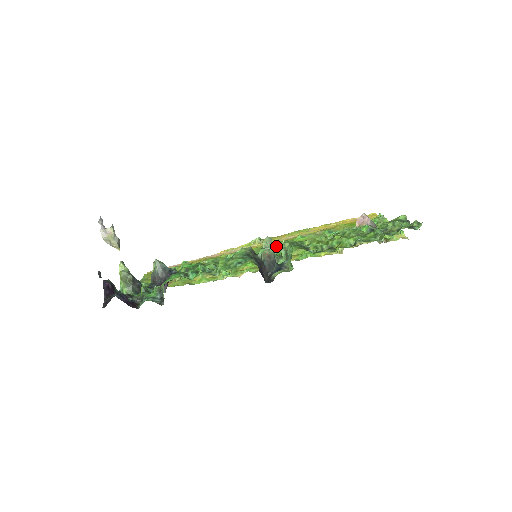
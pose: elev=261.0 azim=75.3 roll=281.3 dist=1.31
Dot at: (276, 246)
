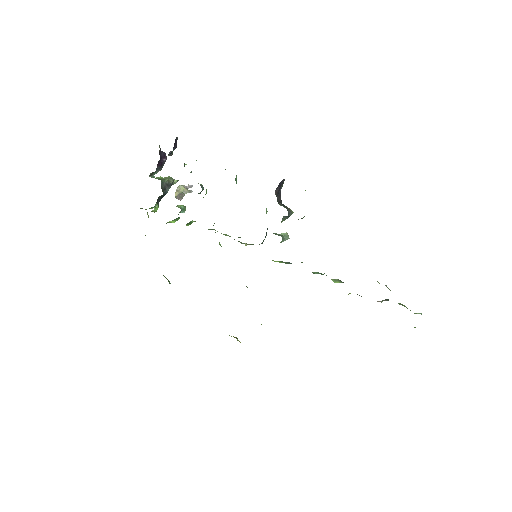
Dot at: occluded
